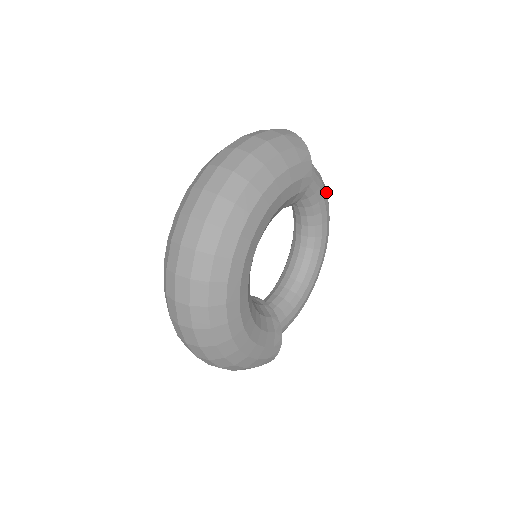
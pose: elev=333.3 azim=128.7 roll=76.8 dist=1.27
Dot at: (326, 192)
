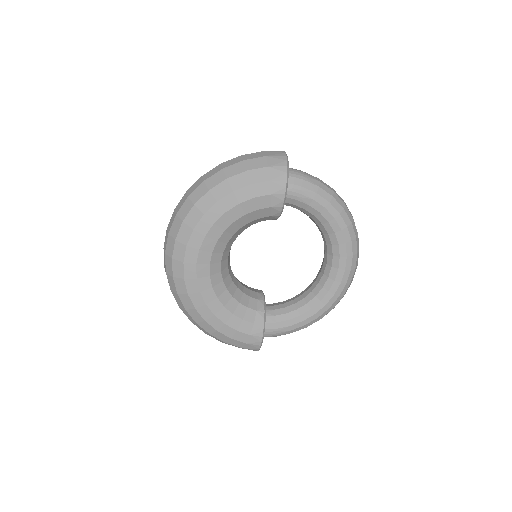
Dot at: (345, 214)
